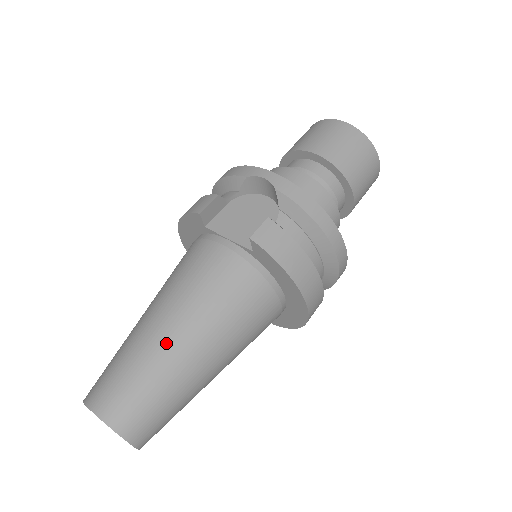
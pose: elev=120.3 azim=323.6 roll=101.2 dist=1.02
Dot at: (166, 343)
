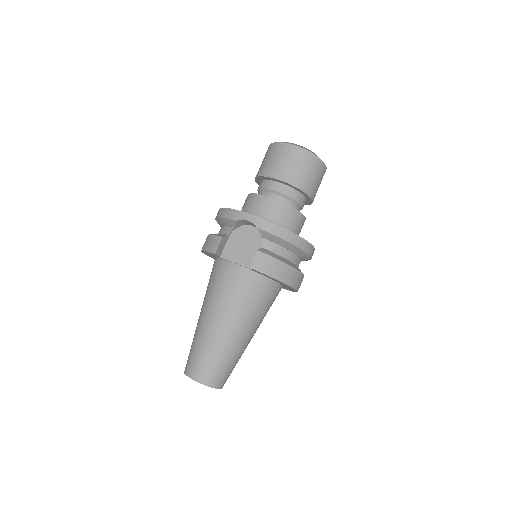
Dot at: (220, 335)
